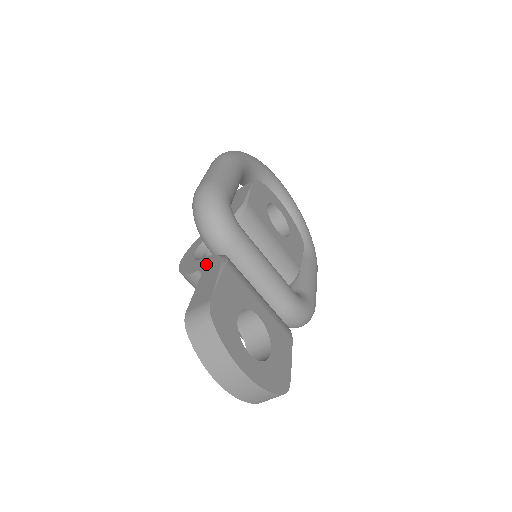
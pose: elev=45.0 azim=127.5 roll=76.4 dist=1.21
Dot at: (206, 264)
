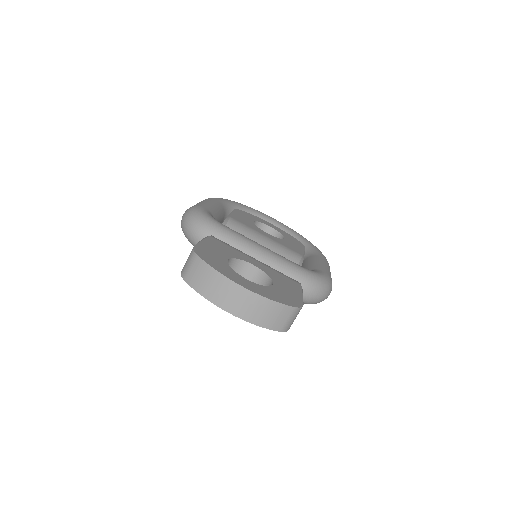
Dot at: occluded
